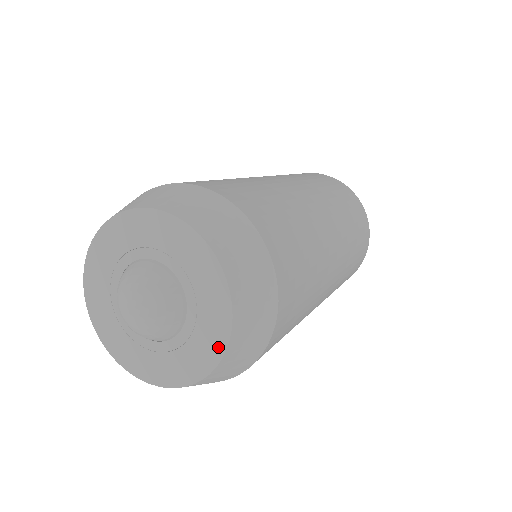
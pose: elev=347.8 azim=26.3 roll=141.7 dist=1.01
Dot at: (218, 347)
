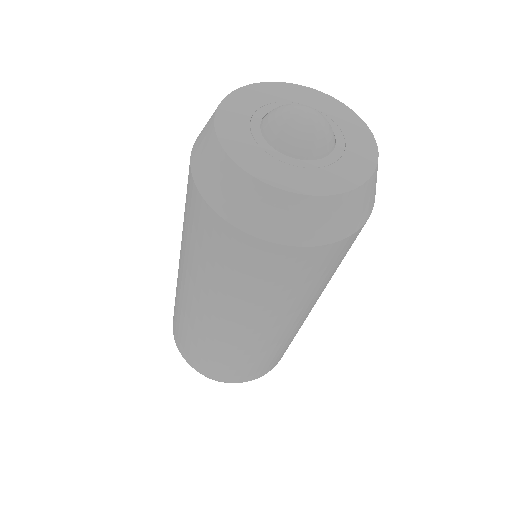
Dot at: (369, 164)
